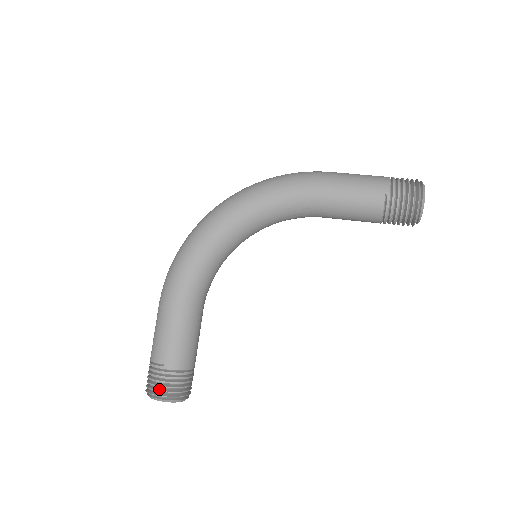
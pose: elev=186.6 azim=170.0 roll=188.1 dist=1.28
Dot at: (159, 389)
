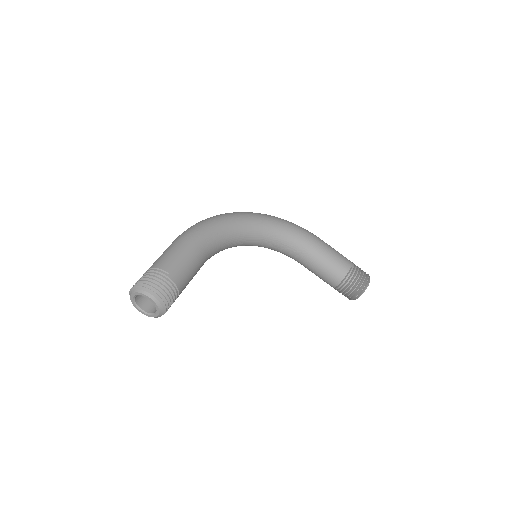
Dot at: (155, 287)
